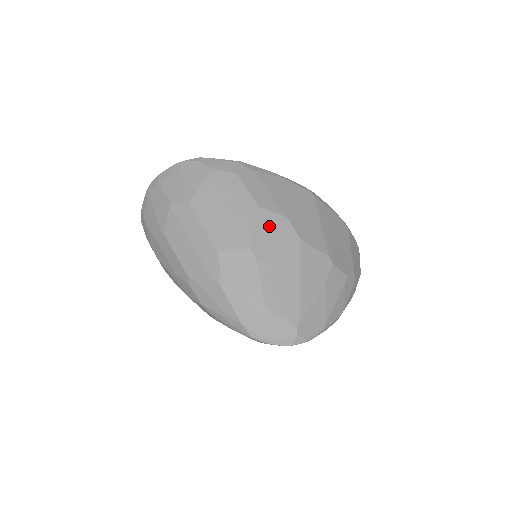
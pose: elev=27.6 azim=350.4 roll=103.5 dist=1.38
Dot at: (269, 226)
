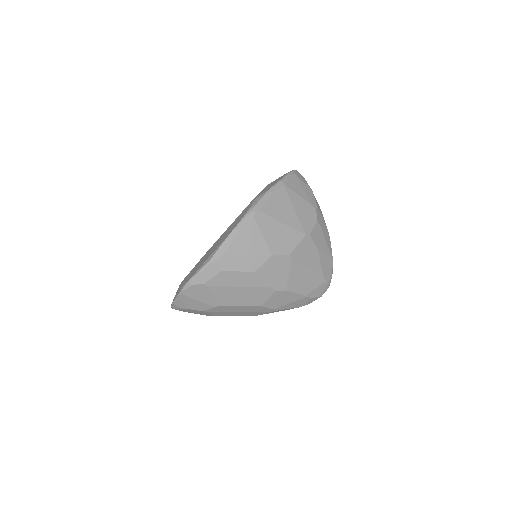
Dot at: (270, 272)
